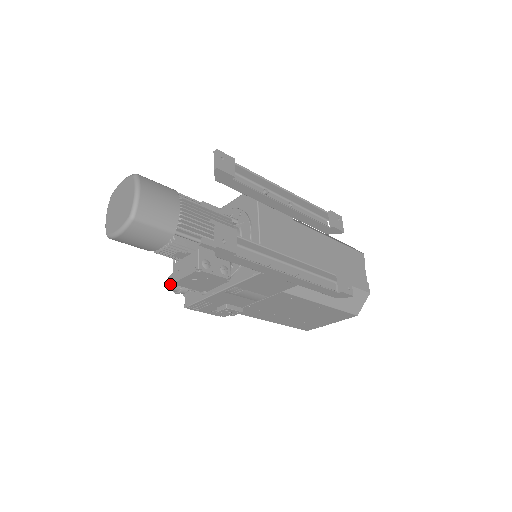
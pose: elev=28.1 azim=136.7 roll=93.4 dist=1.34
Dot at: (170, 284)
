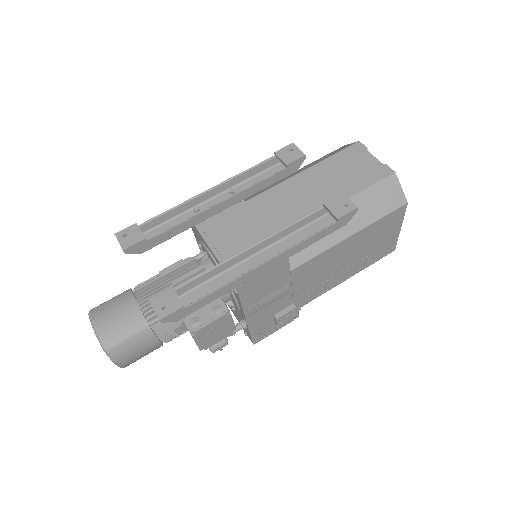
Dot at: occluded
